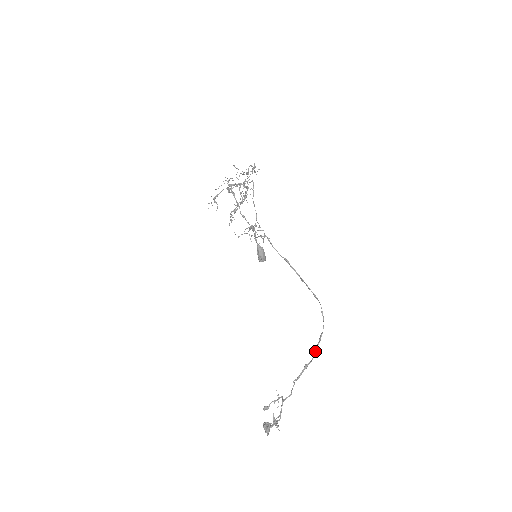
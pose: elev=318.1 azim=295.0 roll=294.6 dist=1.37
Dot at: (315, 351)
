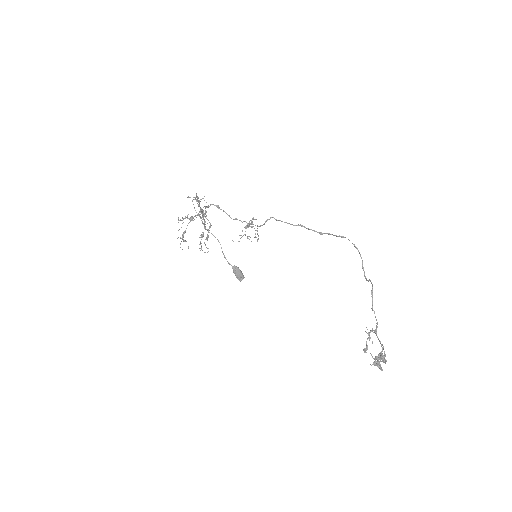
Dot at: (367, 280)
